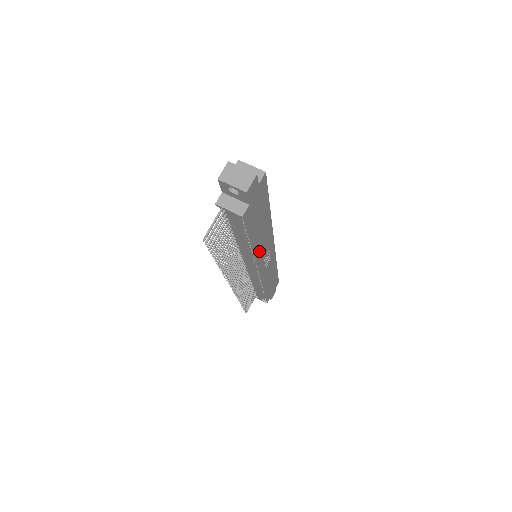
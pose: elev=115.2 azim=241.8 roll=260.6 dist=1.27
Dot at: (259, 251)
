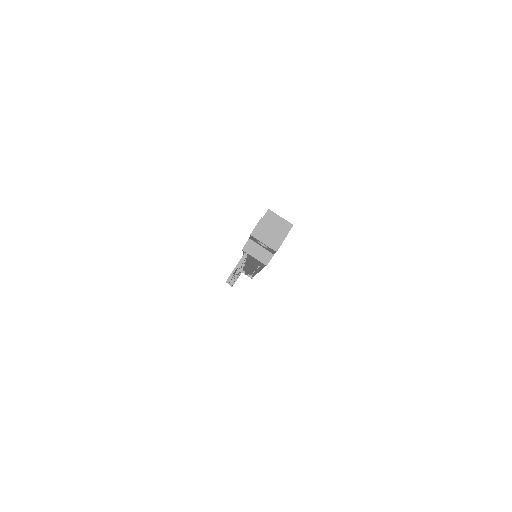
Dot at: occluded
